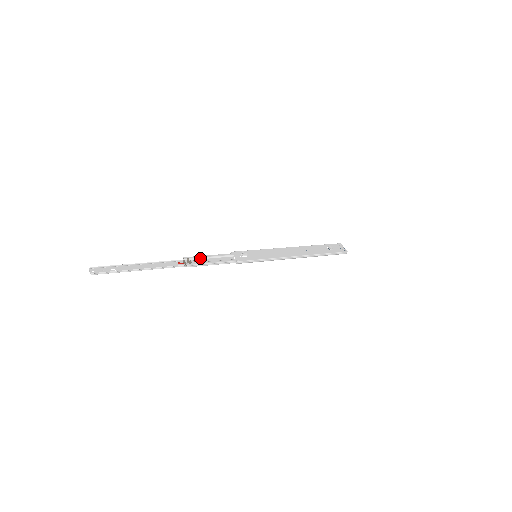
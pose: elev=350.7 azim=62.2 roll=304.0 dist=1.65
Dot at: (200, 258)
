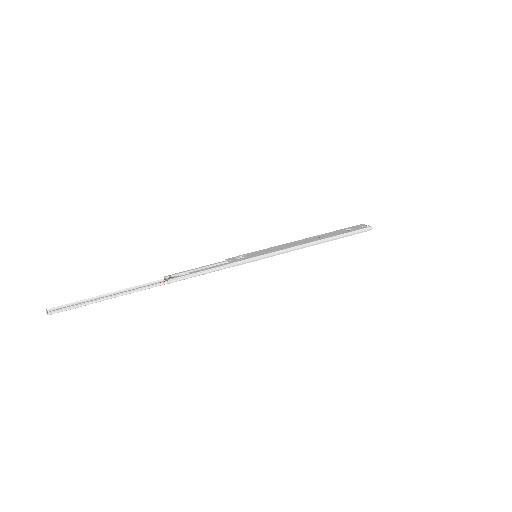
Dot at: (185, 272)
